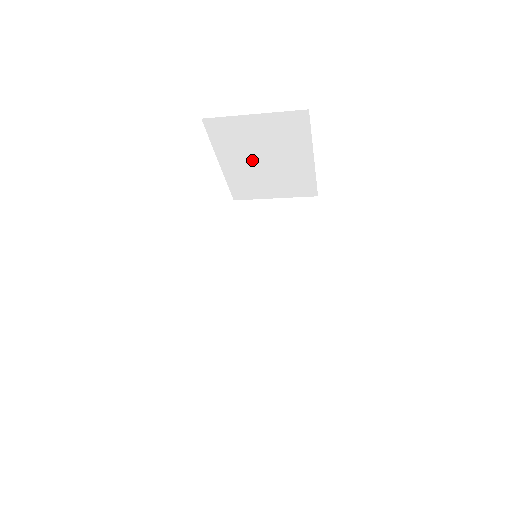
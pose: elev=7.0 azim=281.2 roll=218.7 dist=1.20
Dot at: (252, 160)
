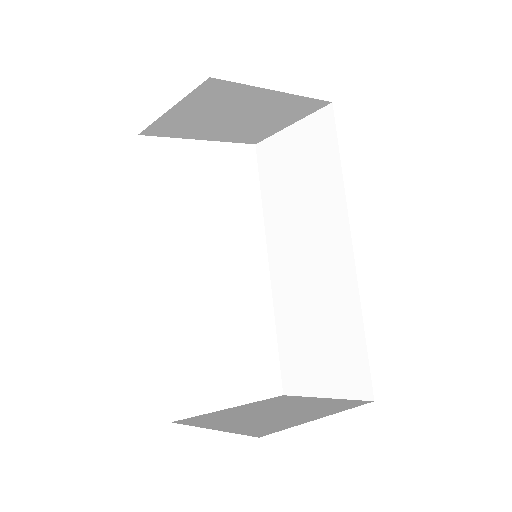
Dot at: (224, 124)
